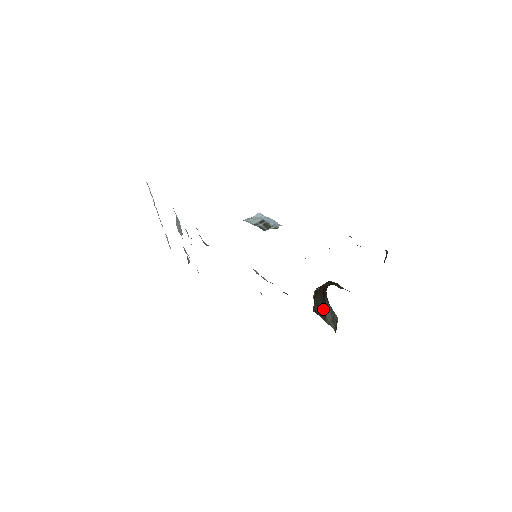
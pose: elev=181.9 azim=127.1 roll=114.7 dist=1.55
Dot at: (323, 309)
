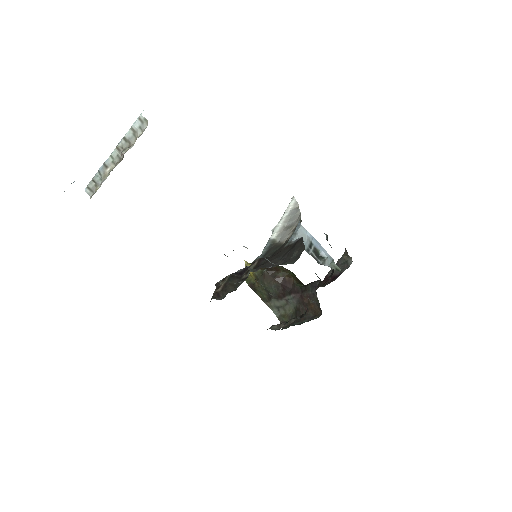
Dot at: (273, 296)
